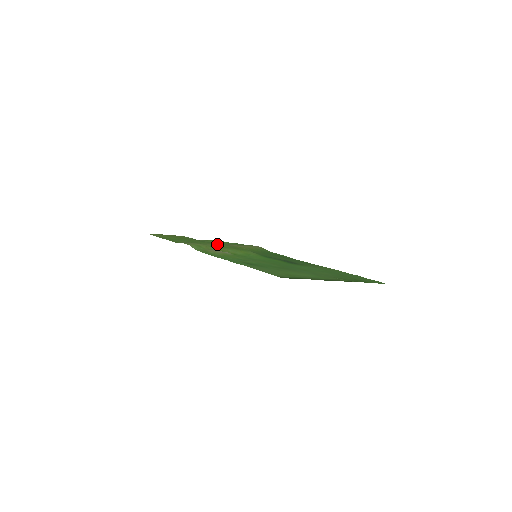
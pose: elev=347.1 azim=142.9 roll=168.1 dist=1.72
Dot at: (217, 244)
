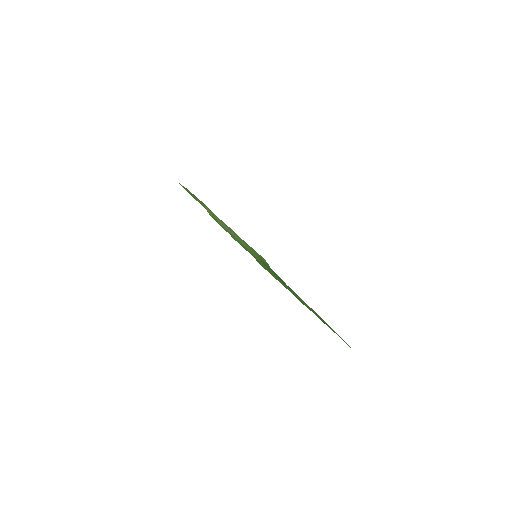
Dot at: occluded
